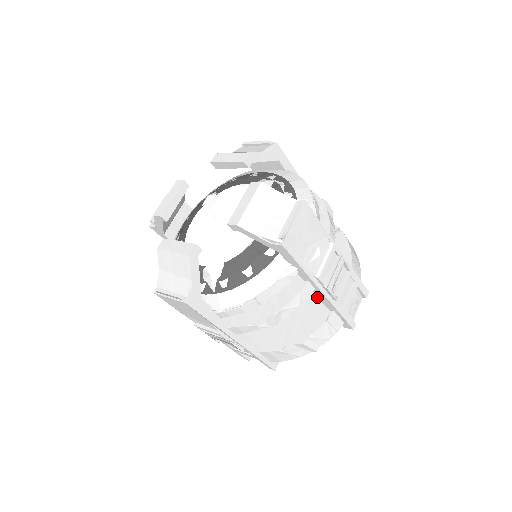
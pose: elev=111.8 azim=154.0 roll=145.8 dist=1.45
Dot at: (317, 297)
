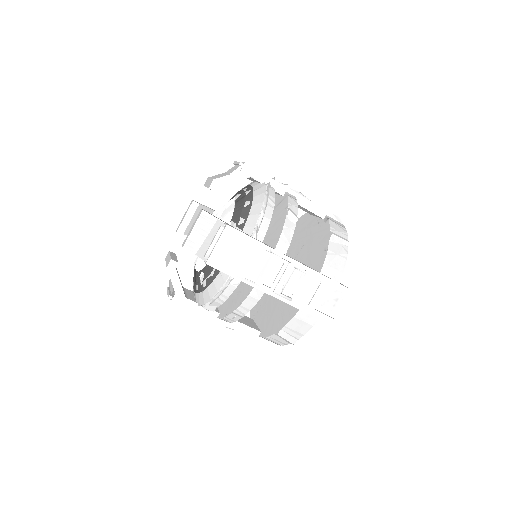
Dot at: (313, 231)
